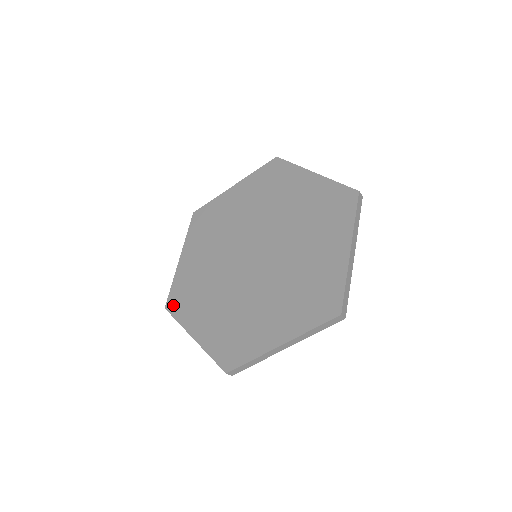
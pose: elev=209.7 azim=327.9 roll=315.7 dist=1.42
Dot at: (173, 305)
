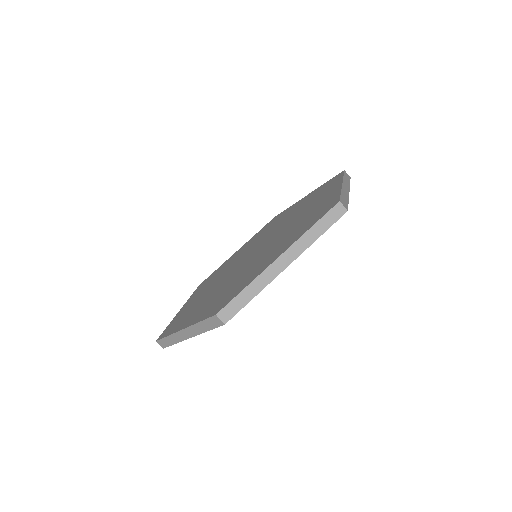
Dot at: (223, 304)
